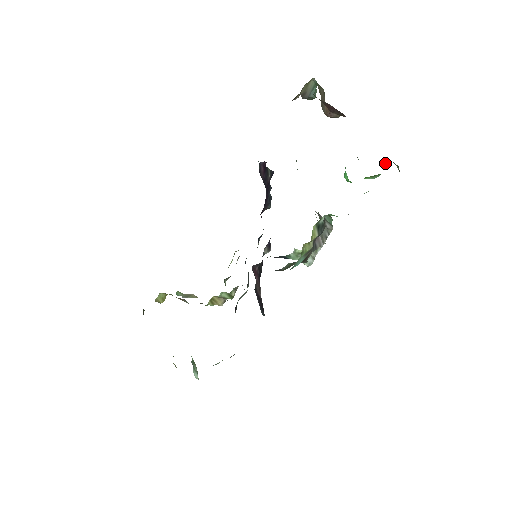
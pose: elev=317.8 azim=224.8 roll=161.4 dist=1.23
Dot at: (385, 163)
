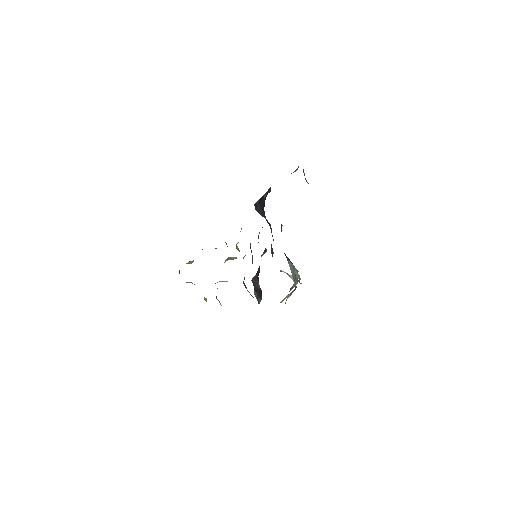
Dot at: occluded
